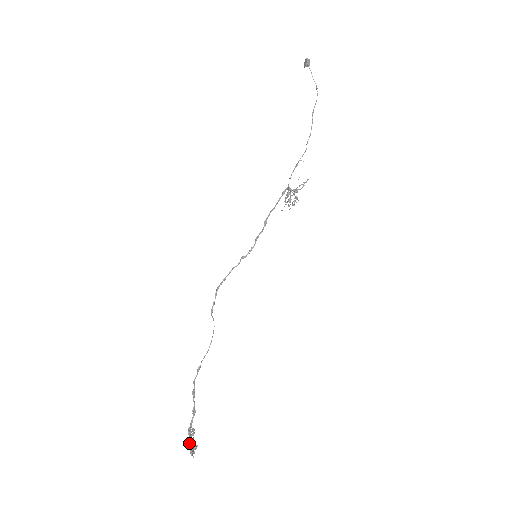
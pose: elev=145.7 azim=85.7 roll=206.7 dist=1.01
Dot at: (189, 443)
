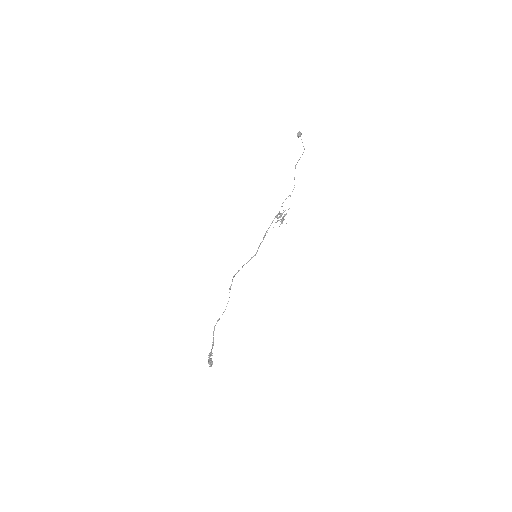
Dot at: (209, 360)
